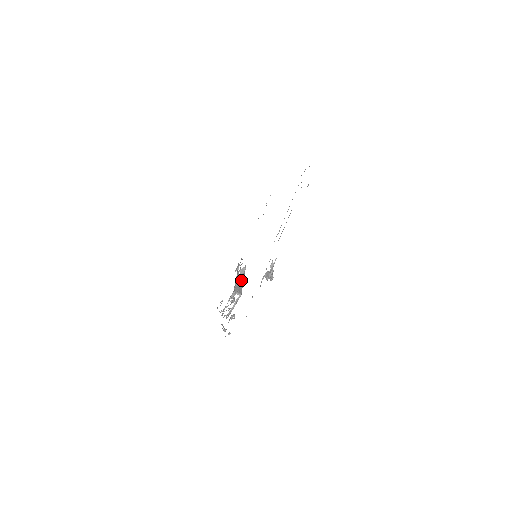
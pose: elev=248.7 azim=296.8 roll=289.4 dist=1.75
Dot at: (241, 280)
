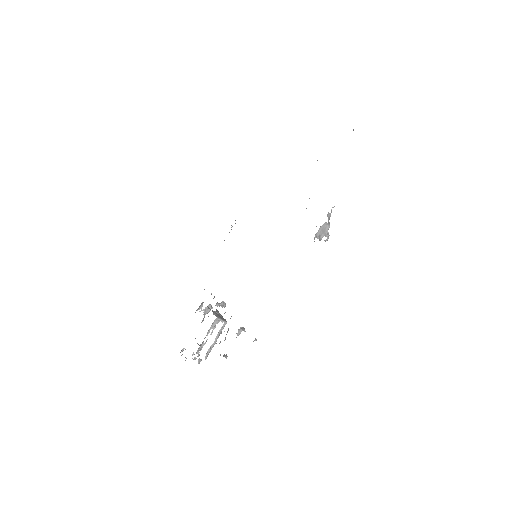
Dot at: (216, 311)
